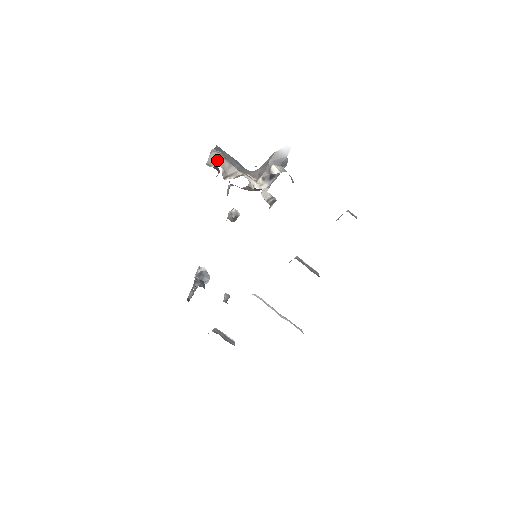
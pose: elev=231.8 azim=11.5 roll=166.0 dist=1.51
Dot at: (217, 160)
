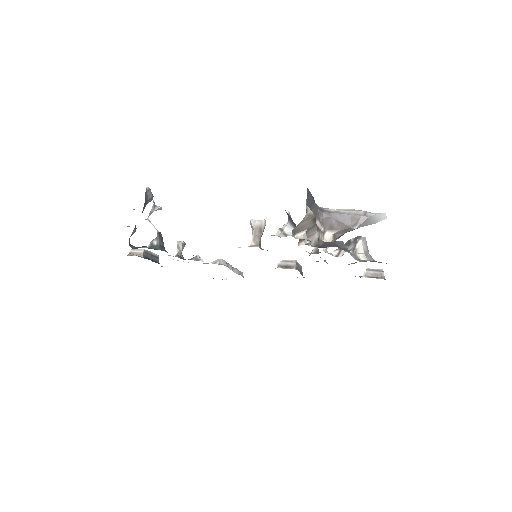
Dot at: (306, 226)
